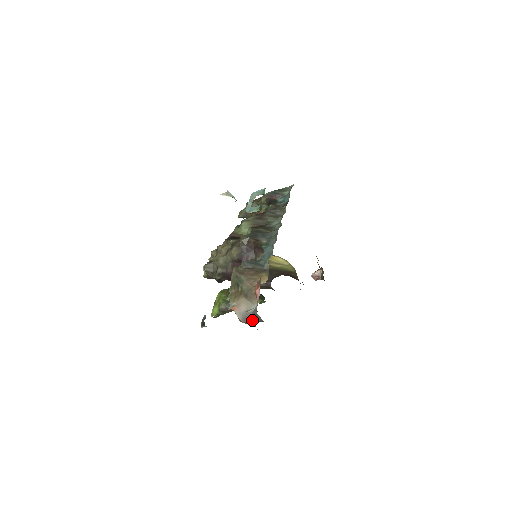
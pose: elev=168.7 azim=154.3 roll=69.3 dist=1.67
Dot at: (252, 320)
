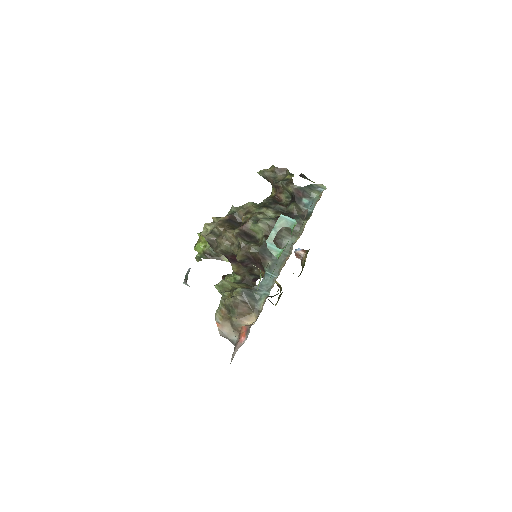
Dot at: occluded
